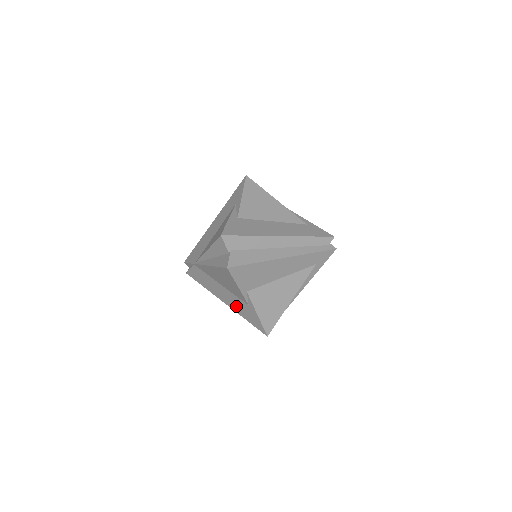
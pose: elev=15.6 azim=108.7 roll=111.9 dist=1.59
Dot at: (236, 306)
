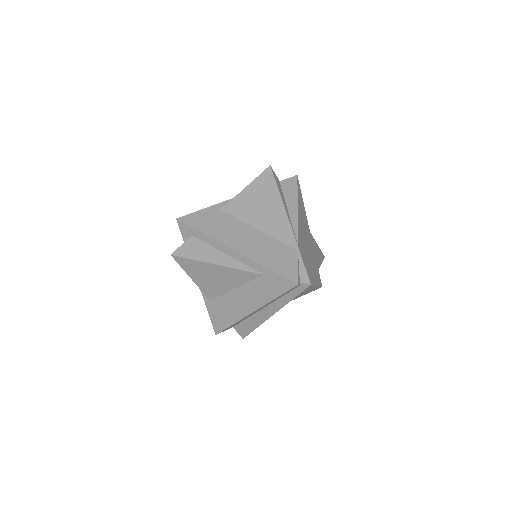
Dot at: occluded
